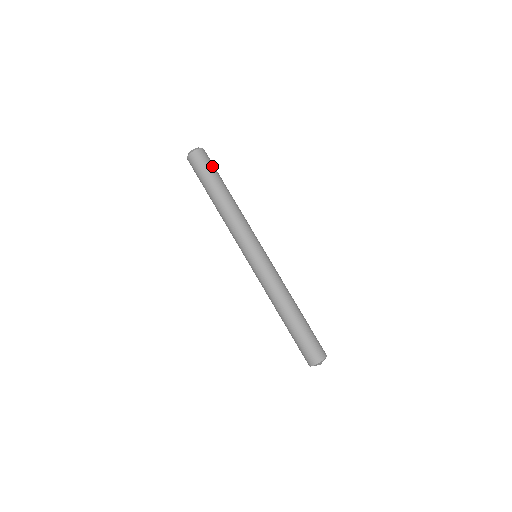
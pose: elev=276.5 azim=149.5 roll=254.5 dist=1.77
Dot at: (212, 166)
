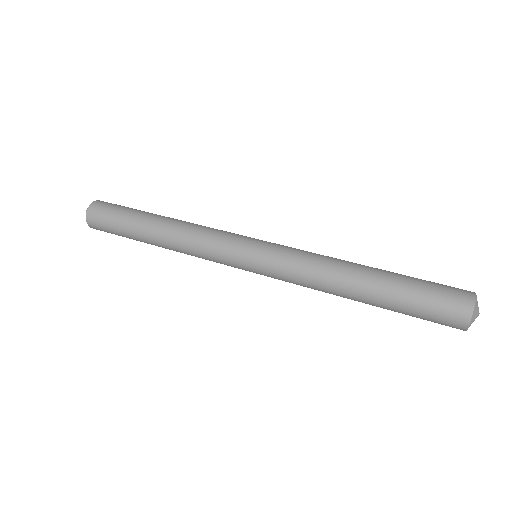
Dot at: (124, 207)
